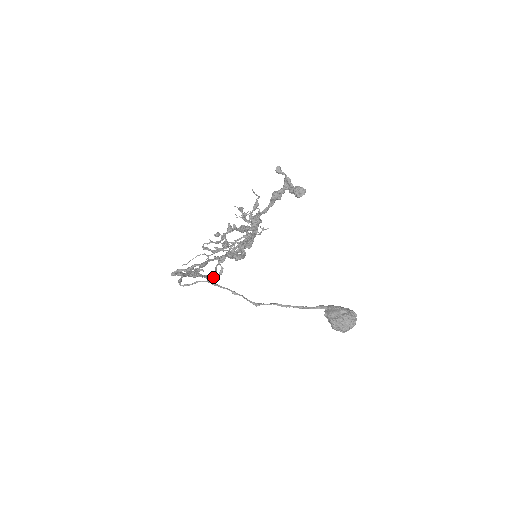
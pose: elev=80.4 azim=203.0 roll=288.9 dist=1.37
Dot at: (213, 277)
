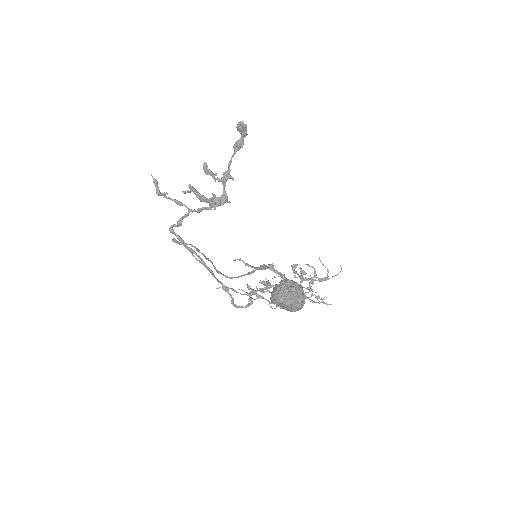
Dot at: occluded
